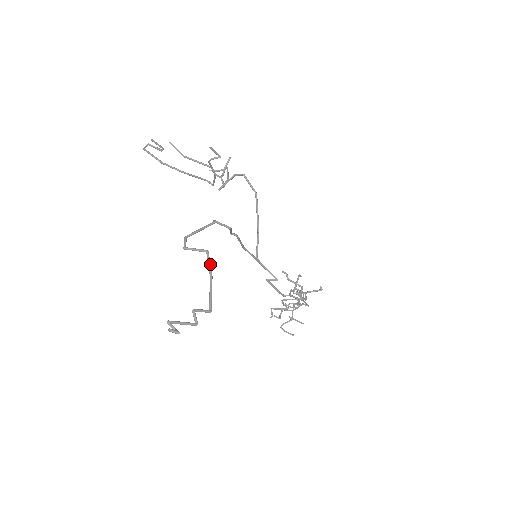
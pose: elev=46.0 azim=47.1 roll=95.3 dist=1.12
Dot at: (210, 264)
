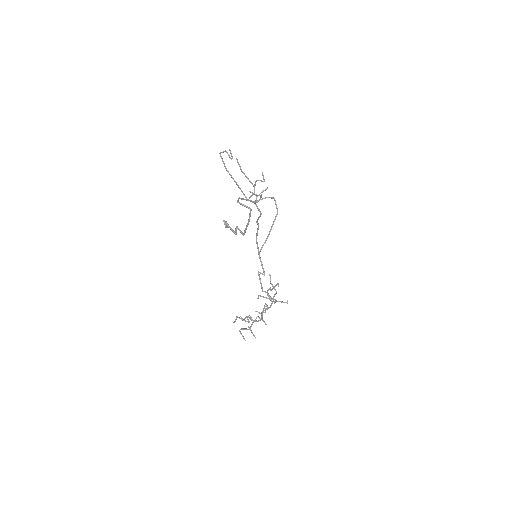
Dot at: occluded
